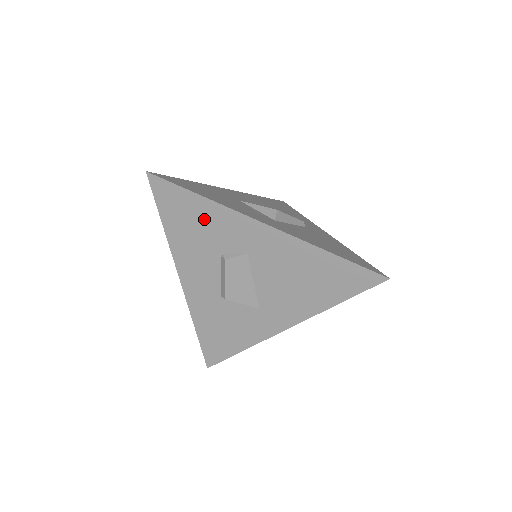
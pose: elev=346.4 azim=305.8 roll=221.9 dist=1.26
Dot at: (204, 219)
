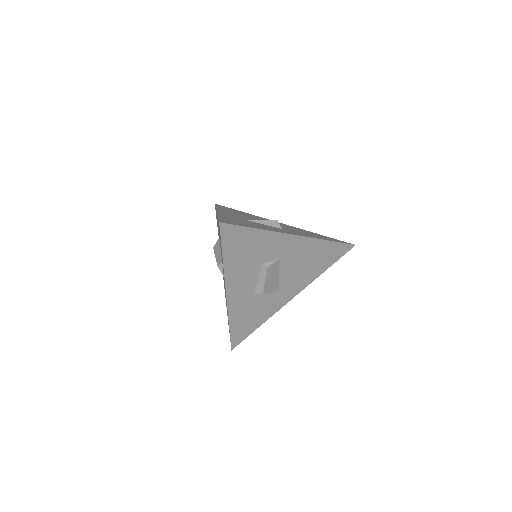
Dot at: (255, 244)
